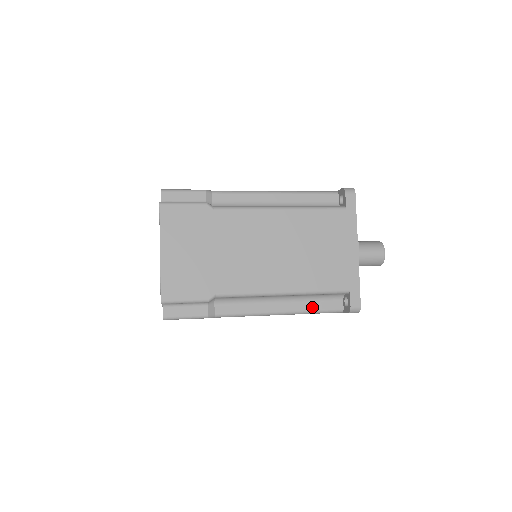
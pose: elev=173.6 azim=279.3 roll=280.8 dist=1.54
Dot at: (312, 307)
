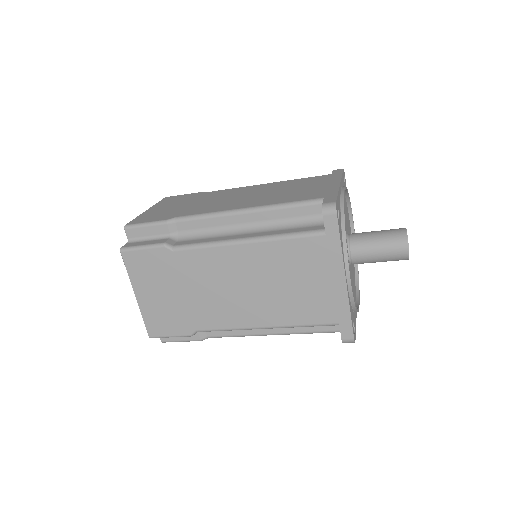
Dot at: (306, 329)
